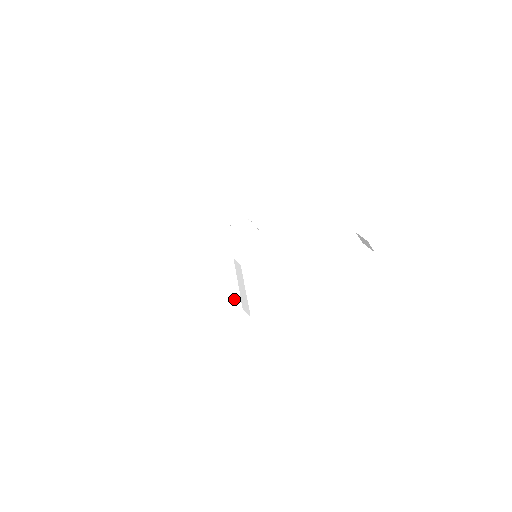
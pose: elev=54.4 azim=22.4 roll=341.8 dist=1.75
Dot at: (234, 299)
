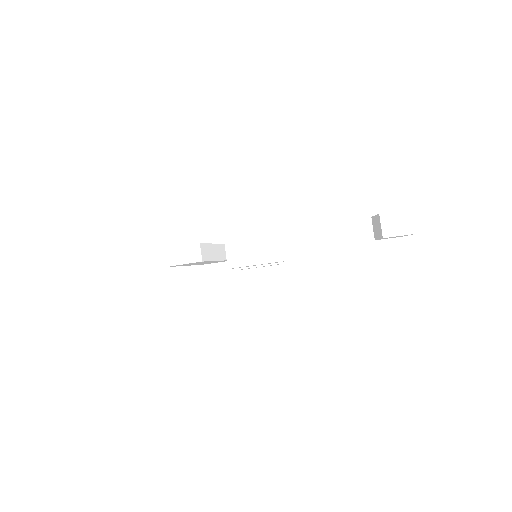
Dot at: occluded
